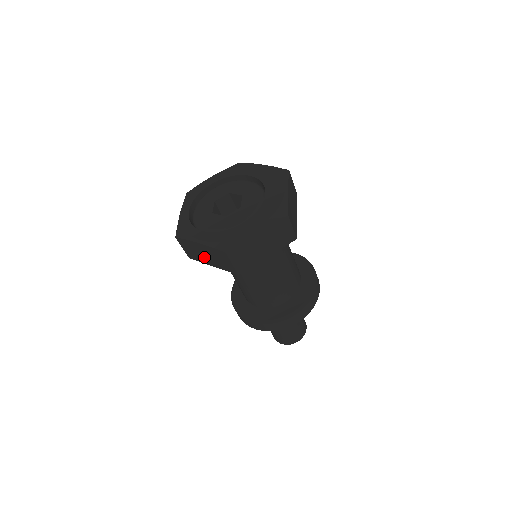
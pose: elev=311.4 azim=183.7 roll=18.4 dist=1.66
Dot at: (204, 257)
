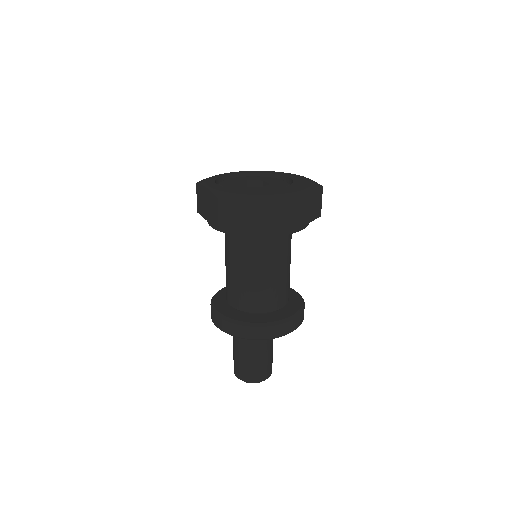
Dot at: (205, 208)
